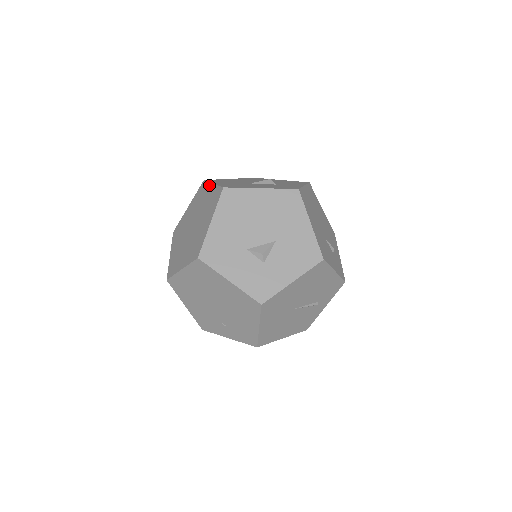
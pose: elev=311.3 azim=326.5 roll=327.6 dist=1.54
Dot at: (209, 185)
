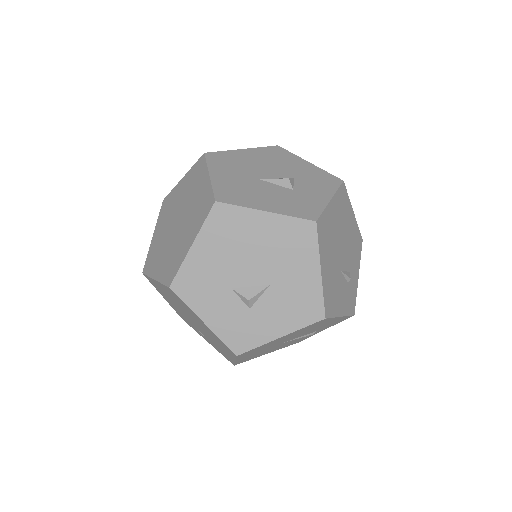
Dot at: (205, 172)
